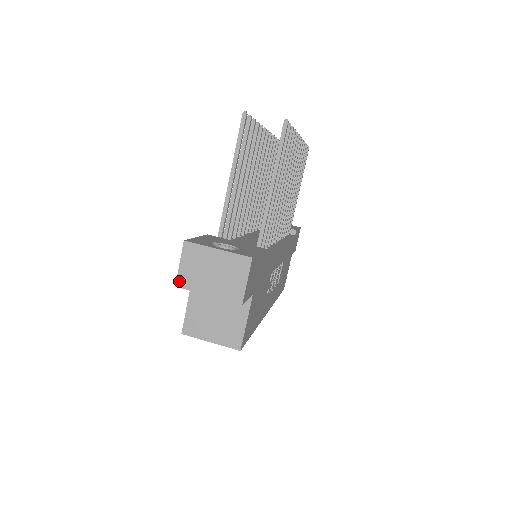
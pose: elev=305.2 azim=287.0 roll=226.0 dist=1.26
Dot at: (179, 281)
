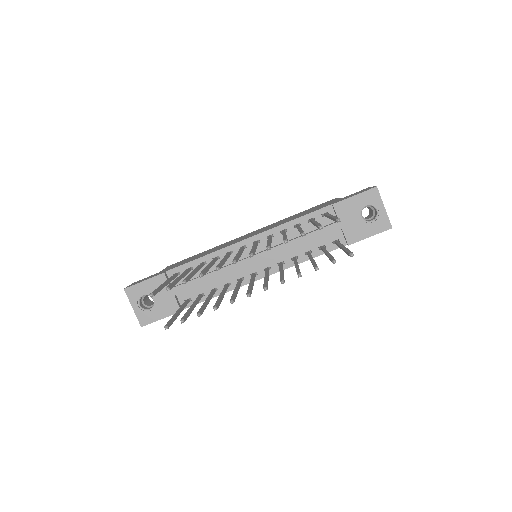
Dot at: occluded
